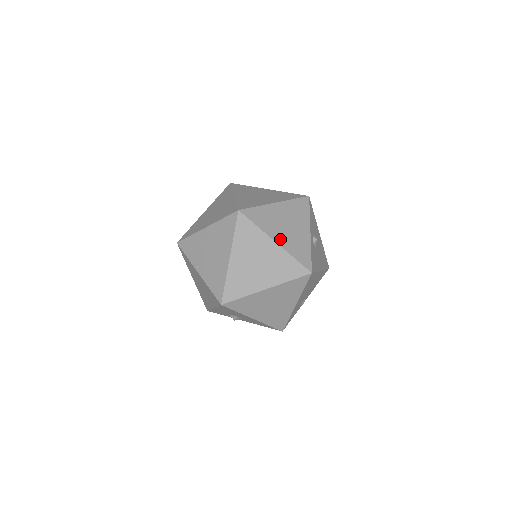
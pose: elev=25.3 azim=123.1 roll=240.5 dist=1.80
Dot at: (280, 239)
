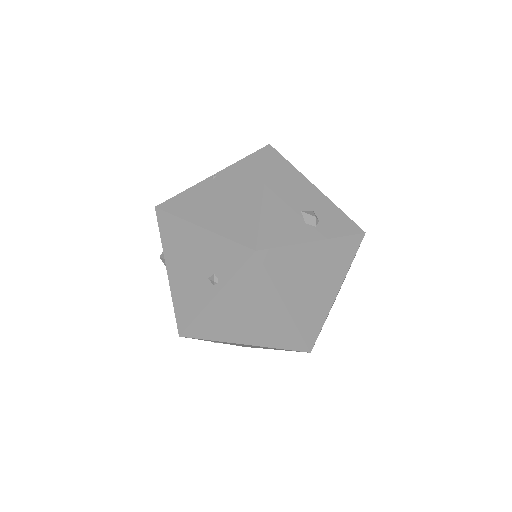
Dot at: occluded
